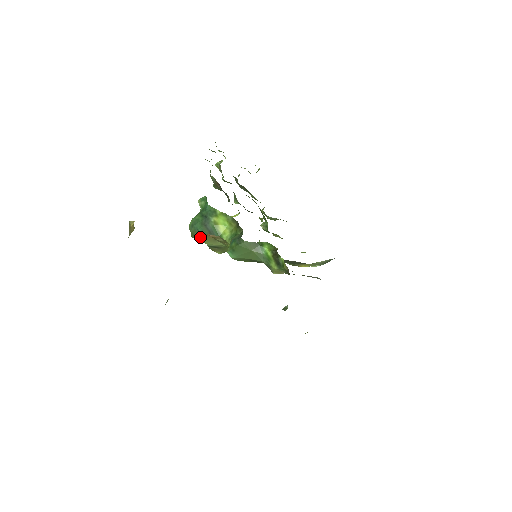
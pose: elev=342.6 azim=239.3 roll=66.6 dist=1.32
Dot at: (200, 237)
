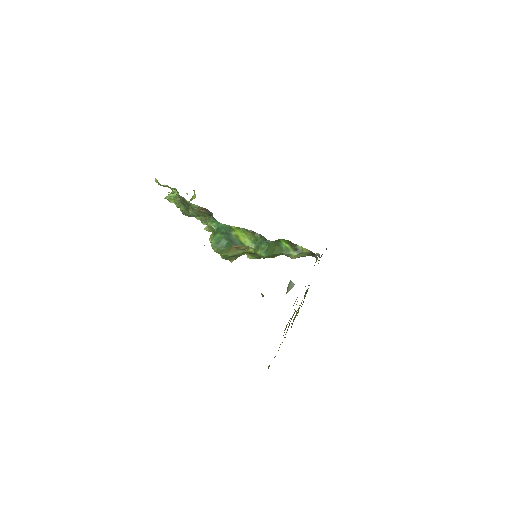
Dot at: (226, 250)
